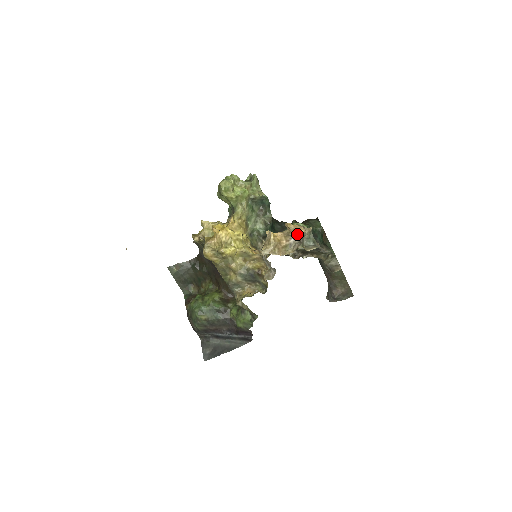
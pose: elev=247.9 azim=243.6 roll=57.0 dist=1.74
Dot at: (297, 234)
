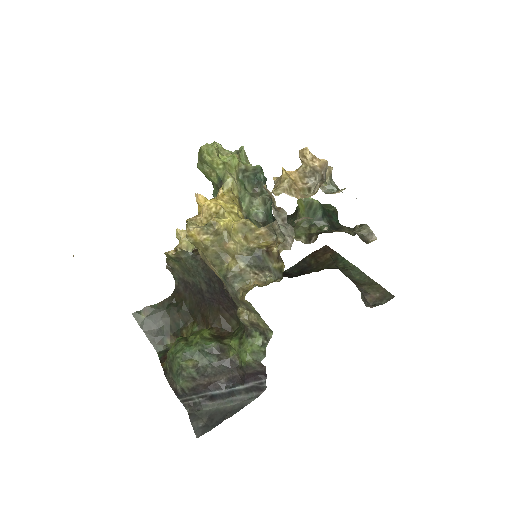
Dot at: (317, 165)
